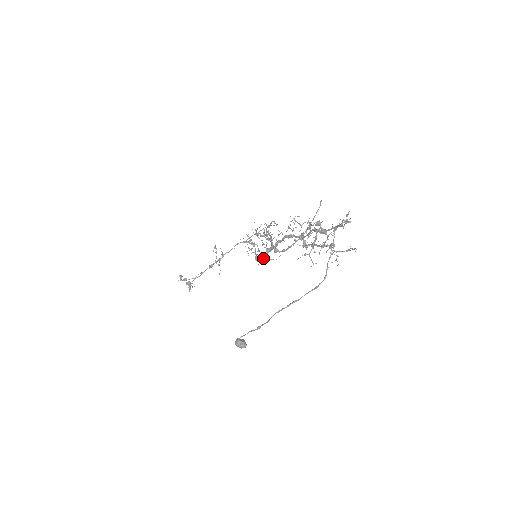
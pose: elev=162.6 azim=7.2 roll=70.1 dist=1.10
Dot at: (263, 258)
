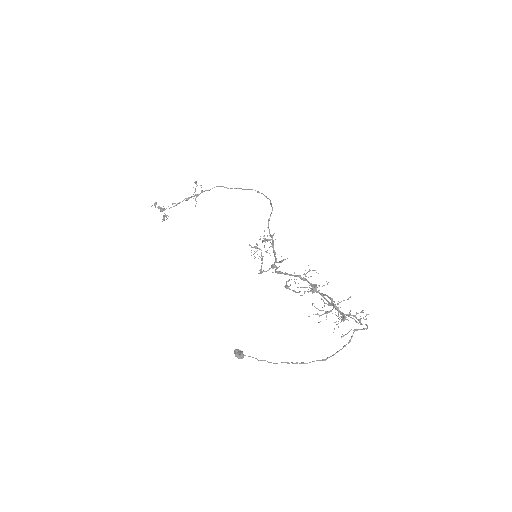
Dot at: (266, 271)
